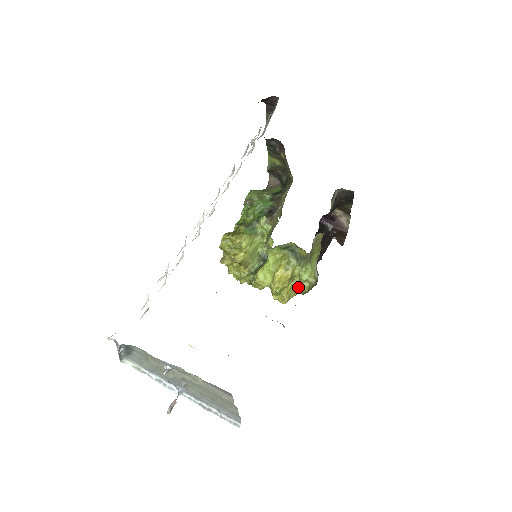
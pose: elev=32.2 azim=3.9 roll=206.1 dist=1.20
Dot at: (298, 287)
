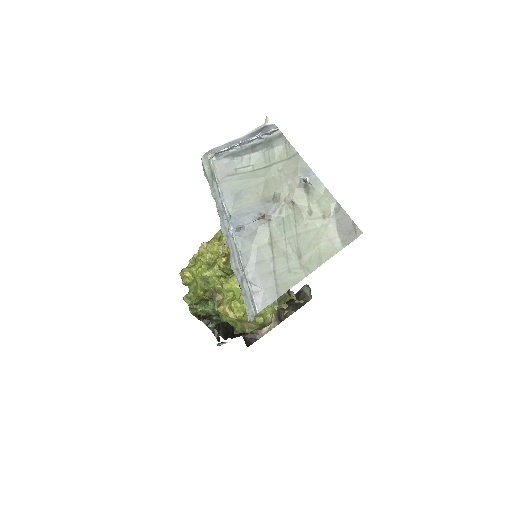
Dot at: occluded
